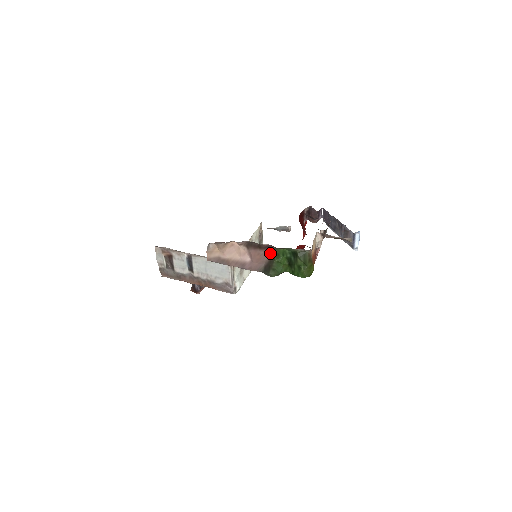
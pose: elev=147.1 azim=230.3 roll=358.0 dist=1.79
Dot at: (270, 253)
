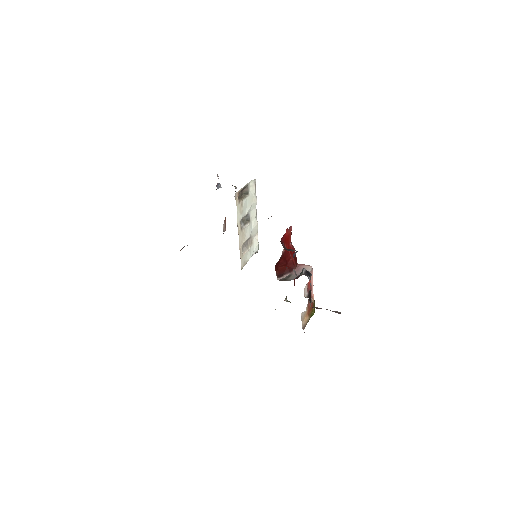
Dot at: occluded
